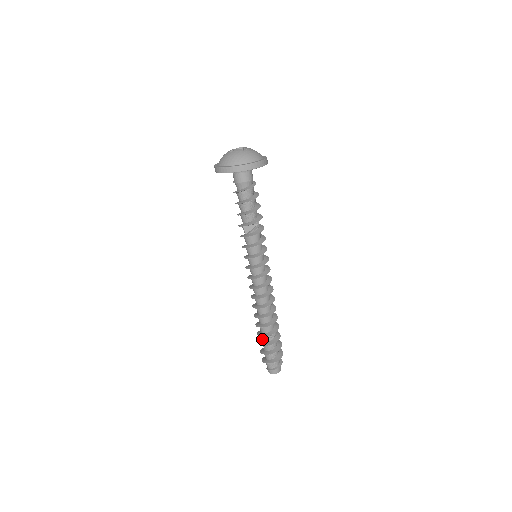
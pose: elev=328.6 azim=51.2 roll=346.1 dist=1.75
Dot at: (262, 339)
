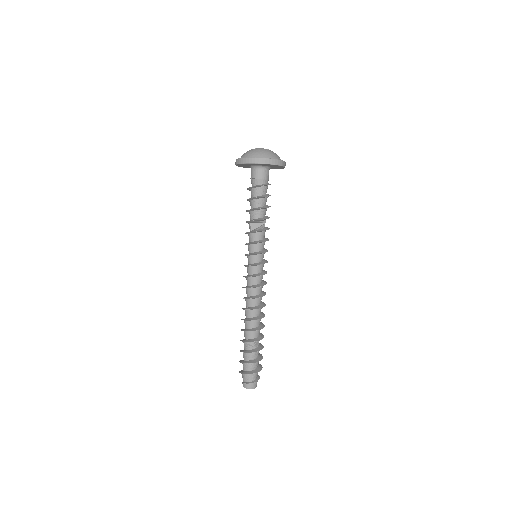
Dot at: (244, 347)
